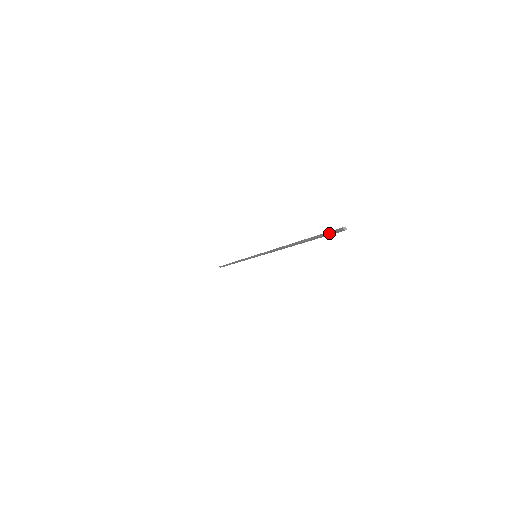
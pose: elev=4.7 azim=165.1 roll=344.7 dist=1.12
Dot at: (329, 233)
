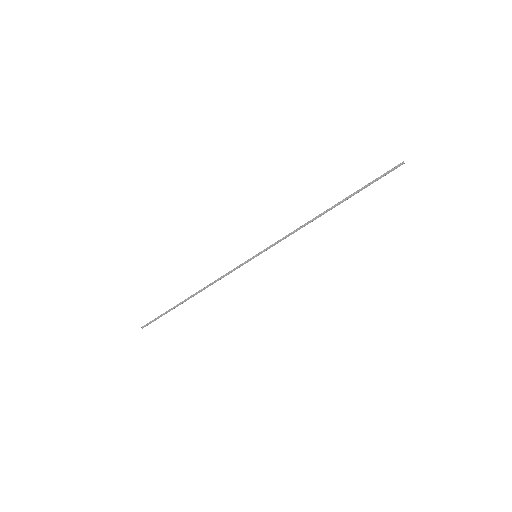
Dot at: (387, 172)
